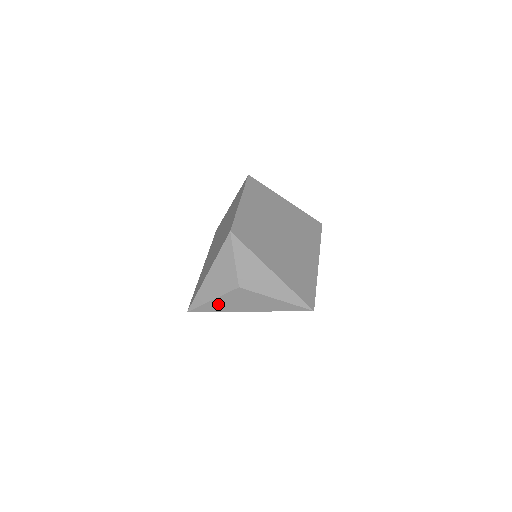
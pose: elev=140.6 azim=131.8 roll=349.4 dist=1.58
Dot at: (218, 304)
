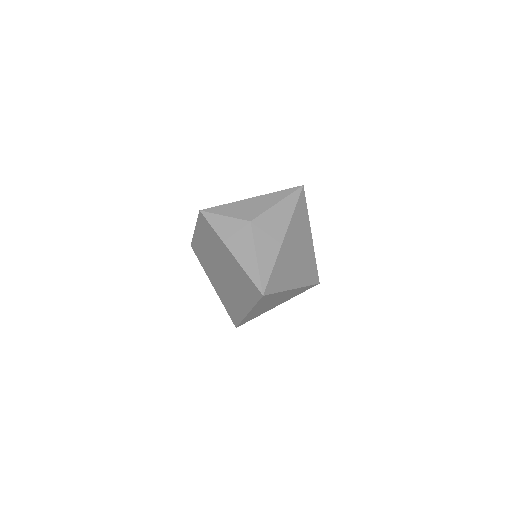
Dot at: (264, 256)
